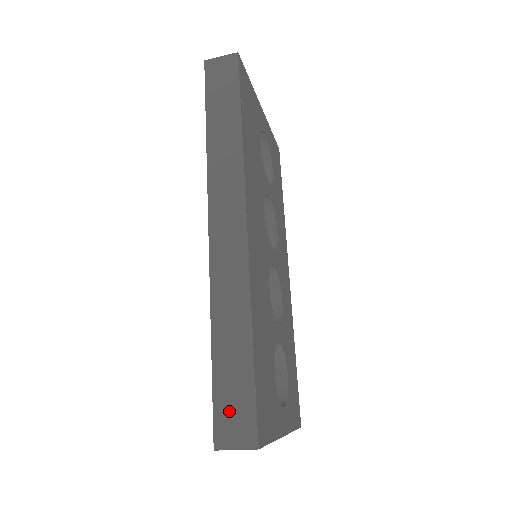
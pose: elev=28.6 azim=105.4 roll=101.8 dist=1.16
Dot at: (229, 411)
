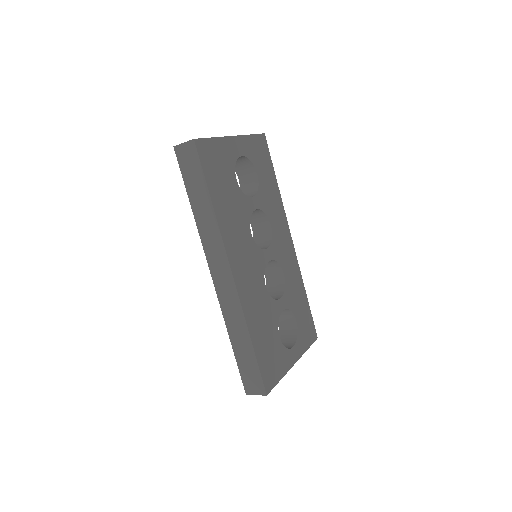
Dot at: (249, 377)
